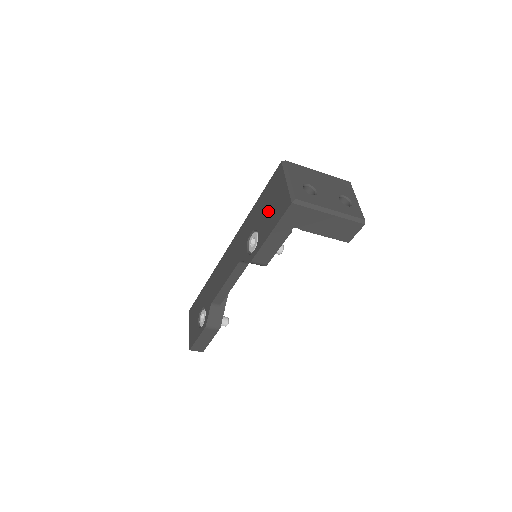
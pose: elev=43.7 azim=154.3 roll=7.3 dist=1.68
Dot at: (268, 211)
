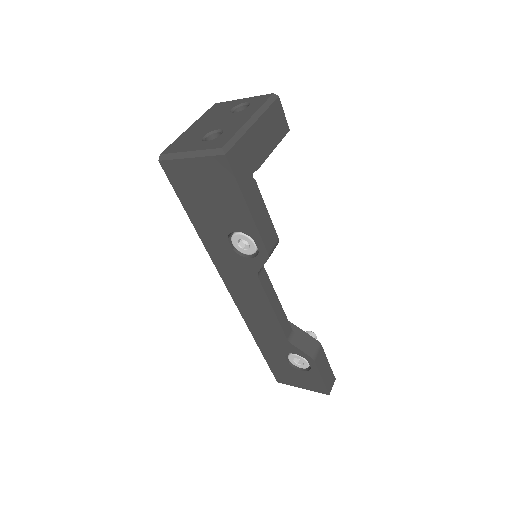
Dot at: (215, 204)
